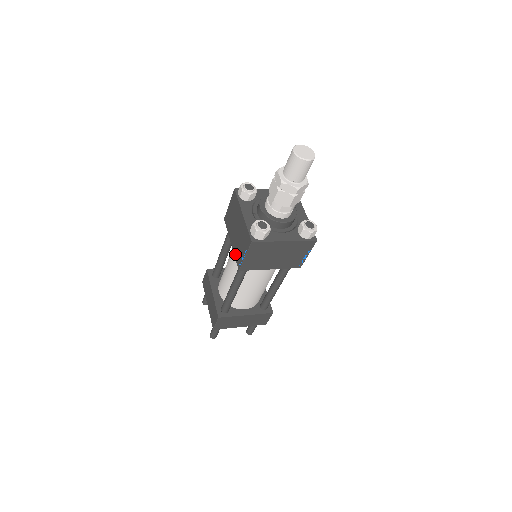
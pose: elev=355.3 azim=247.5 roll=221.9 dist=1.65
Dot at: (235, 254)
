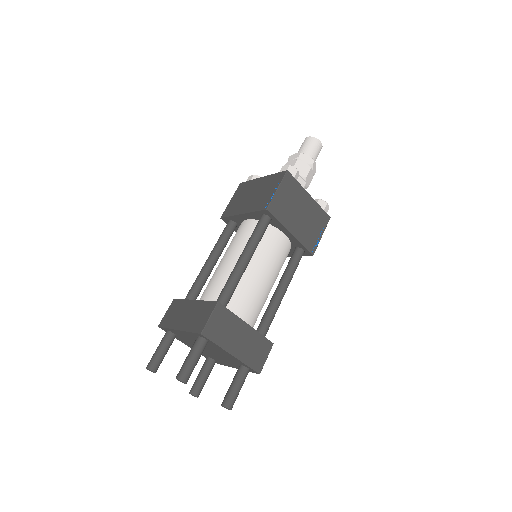
Dot at: (254, 209)
